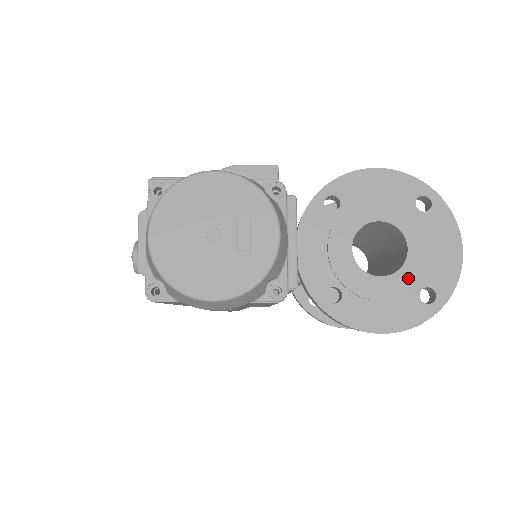
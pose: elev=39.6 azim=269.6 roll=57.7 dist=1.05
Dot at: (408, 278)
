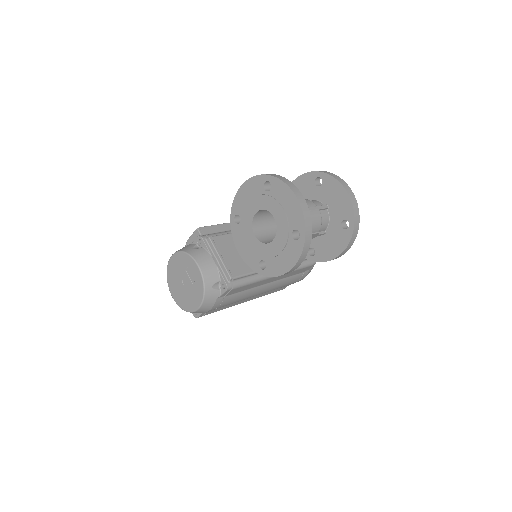
Dot at: (282, 233)
